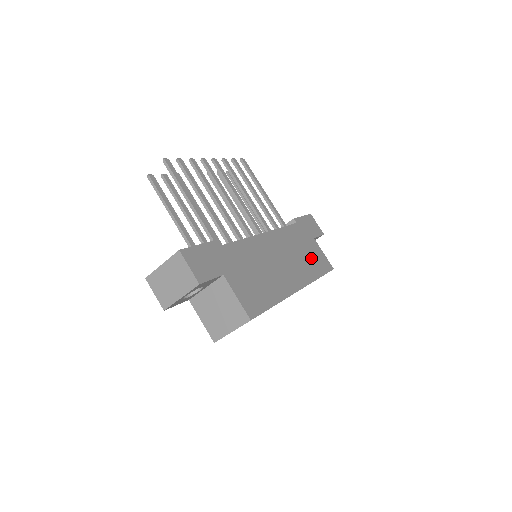
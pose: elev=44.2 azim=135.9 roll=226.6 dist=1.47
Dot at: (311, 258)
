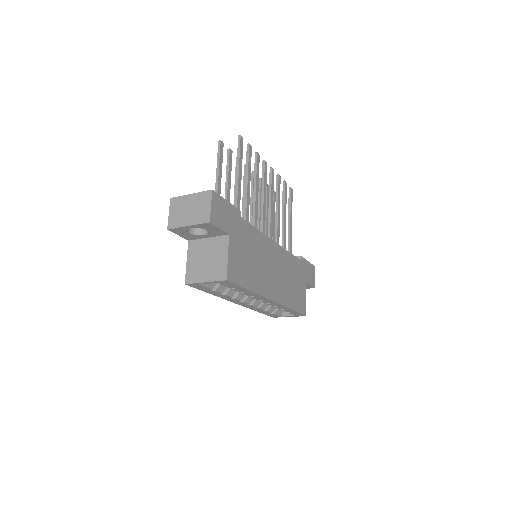
Dot at: (295, 291)
